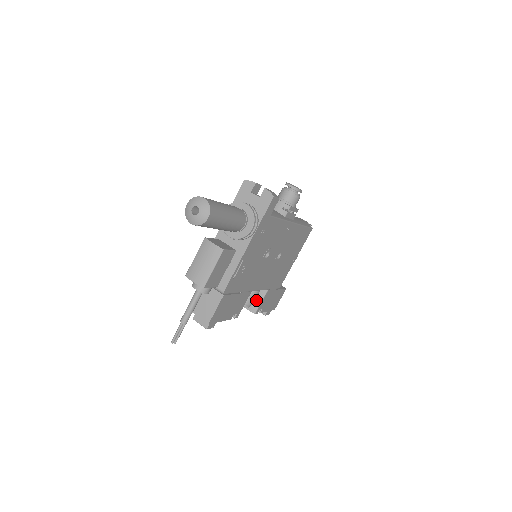
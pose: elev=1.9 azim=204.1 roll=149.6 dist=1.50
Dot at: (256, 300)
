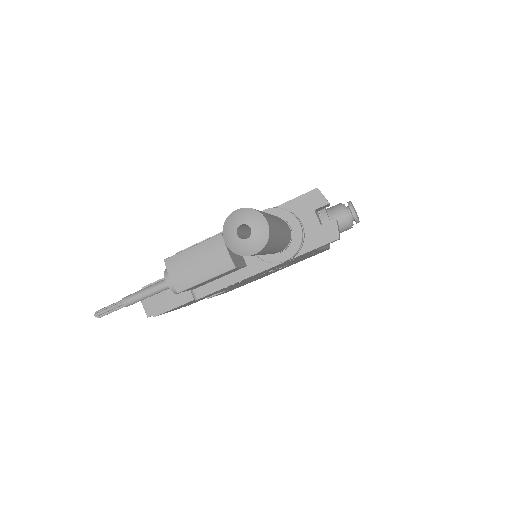
Dot at: occluded
